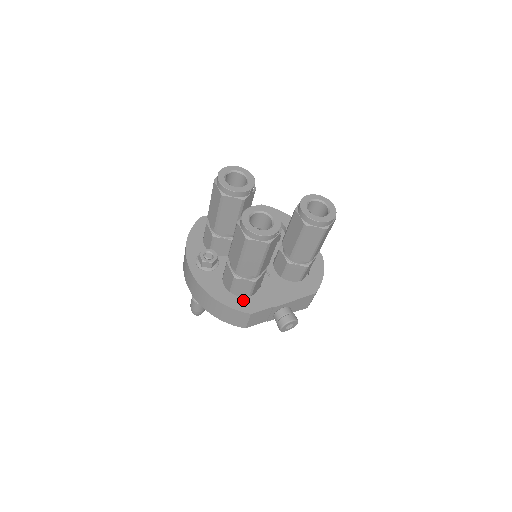
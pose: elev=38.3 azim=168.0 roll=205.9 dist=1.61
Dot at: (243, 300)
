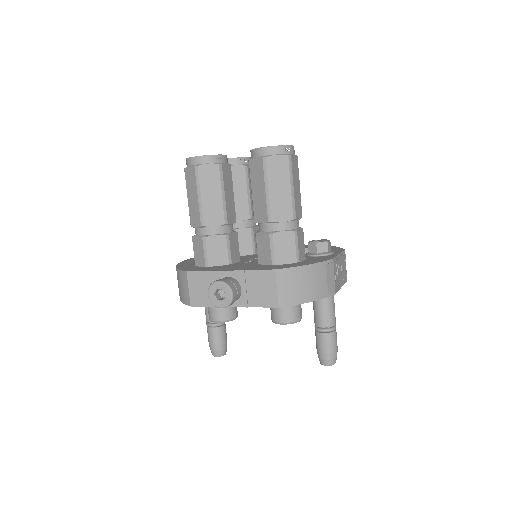
Dot at: (196, 267)
